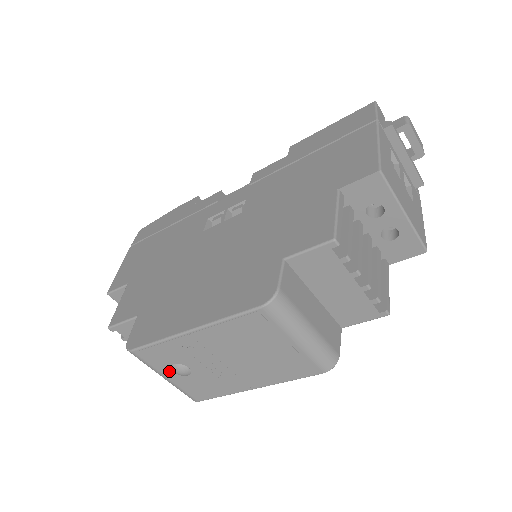
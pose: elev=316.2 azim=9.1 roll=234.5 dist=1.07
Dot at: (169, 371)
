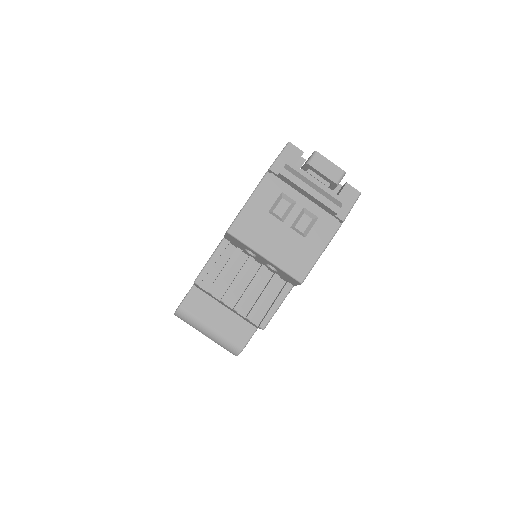
Dot at: occluded
